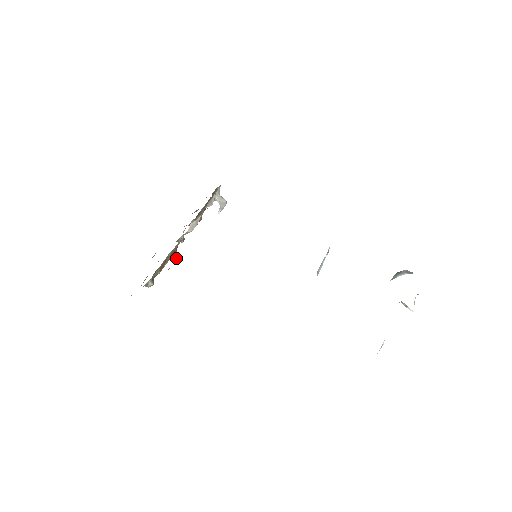
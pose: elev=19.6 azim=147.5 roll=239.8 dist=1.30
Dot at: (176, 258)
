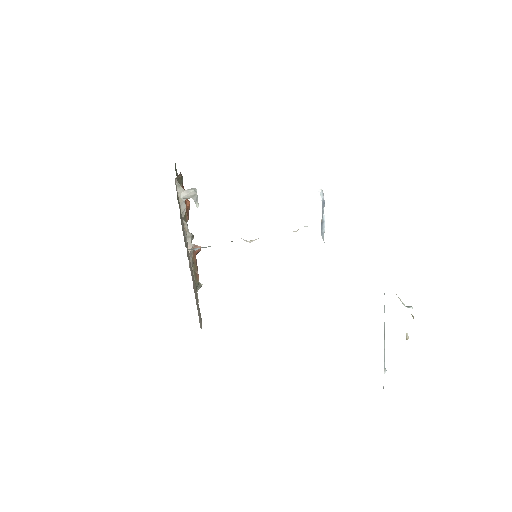
Dot at: (200, 250)
